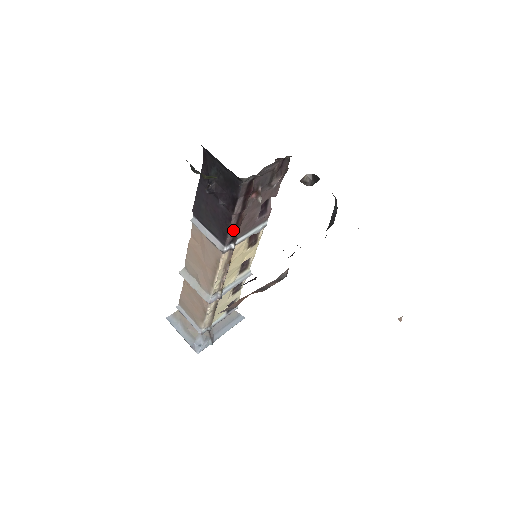
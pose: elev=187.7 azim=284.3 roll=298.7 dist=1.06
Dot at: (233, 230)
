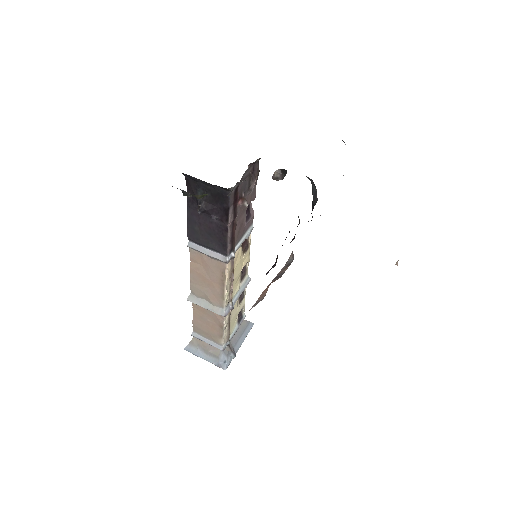
Dot at: (230, 239)
